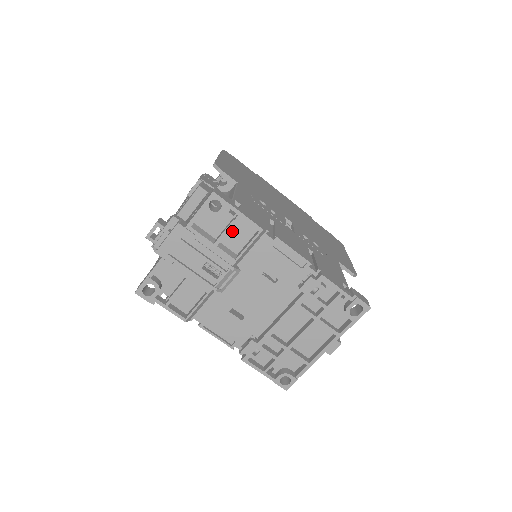
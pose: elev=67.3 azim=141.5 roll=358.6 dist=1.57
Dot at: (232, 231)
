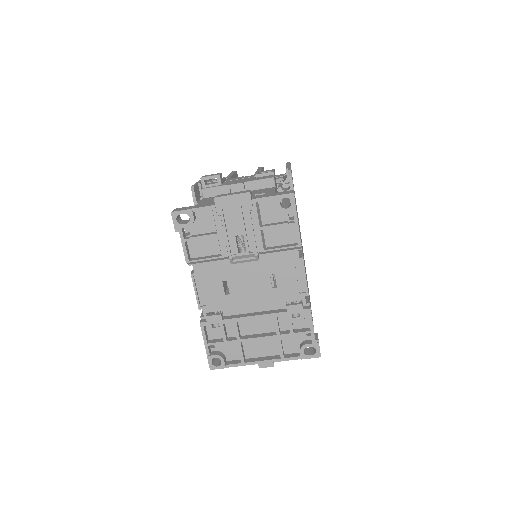
Dot at: (278, 229)
